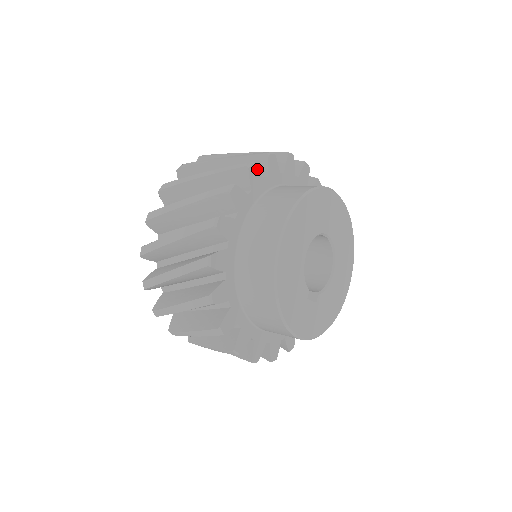
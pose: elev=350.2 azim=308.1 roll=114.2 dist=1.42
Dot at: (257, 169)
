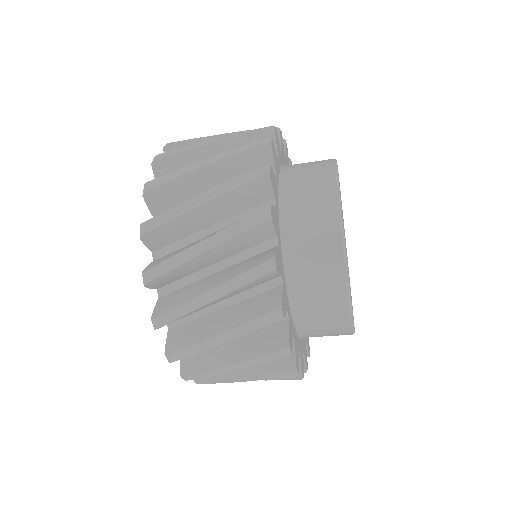
Dot at: (287, 152)
